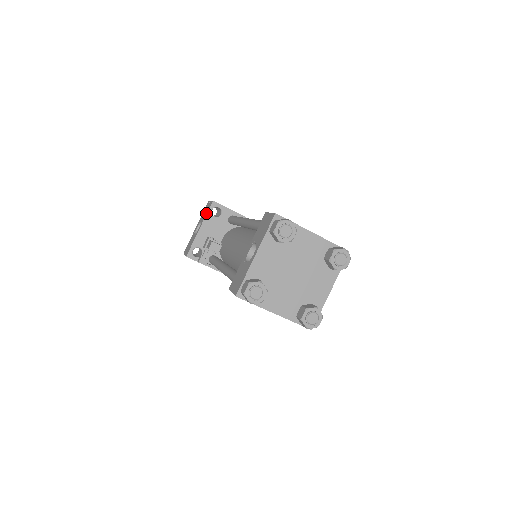
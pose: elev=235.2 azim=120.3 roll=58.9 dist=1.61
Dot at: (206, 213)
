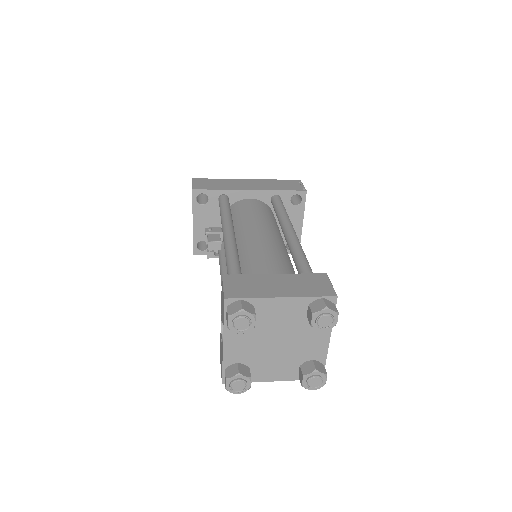
Dot at: (192, 204)
